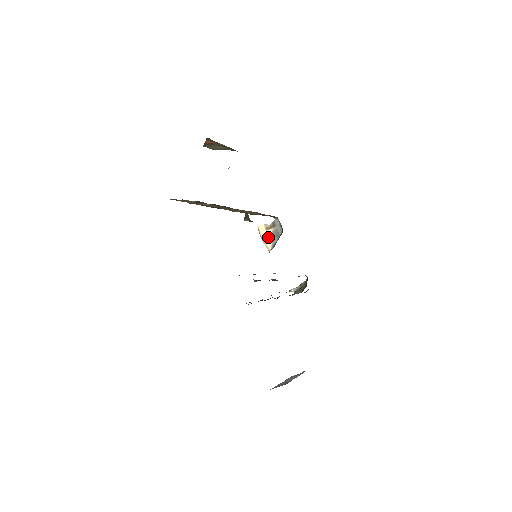
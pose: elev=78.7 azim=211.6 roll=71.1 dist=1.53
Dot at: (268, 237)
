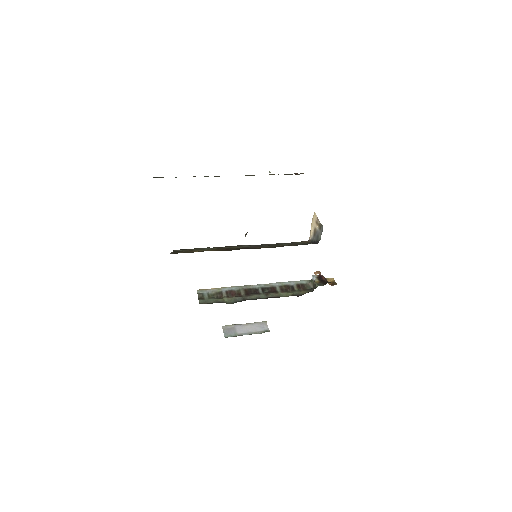
Dot at: (314, 229)
